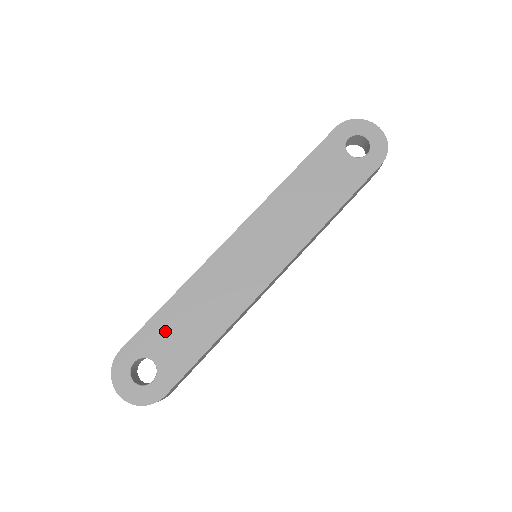
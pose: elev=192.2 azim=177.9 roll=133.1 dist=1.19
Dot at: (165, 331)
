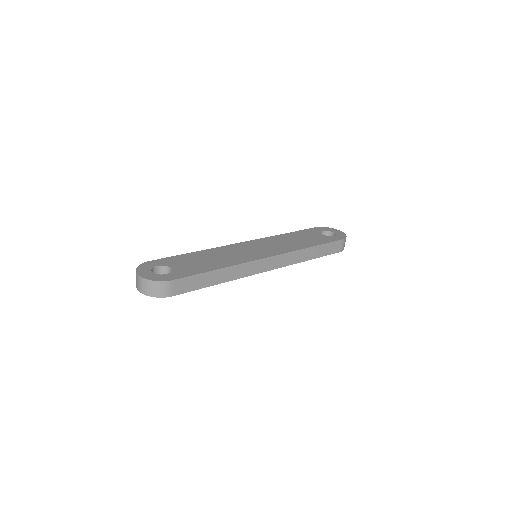
Dot at: (185, 260)
